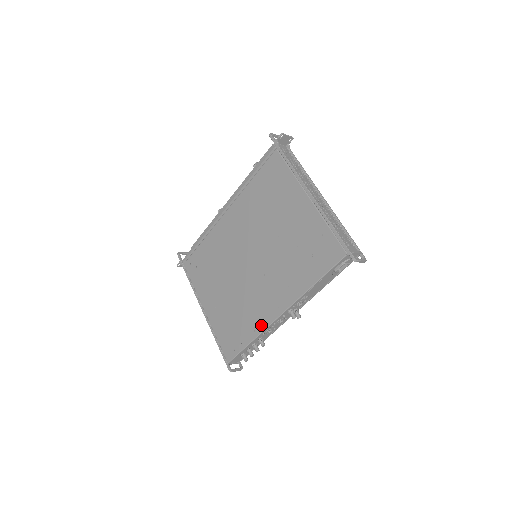
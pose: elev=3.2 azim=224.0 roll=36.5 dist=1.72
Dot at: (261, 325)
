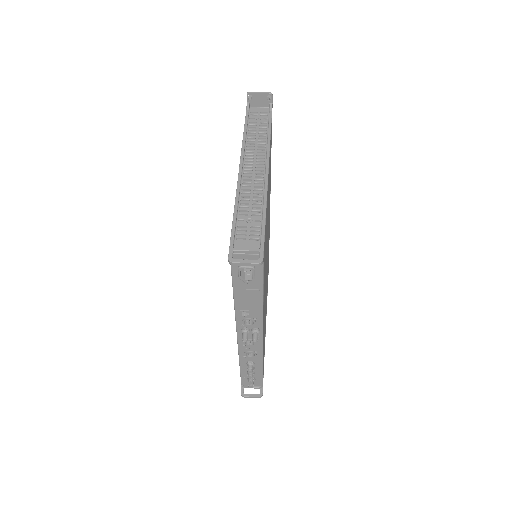
Dot at: occluded
